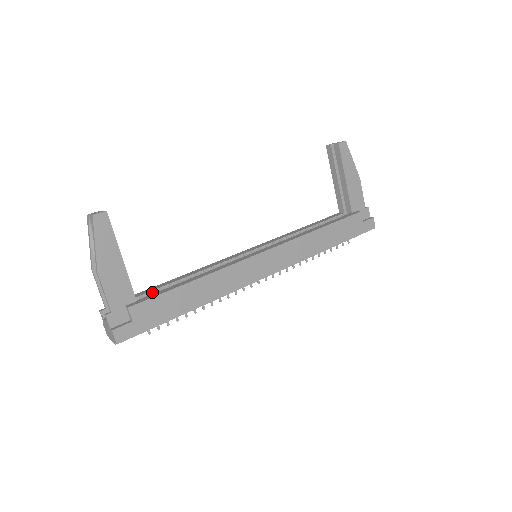
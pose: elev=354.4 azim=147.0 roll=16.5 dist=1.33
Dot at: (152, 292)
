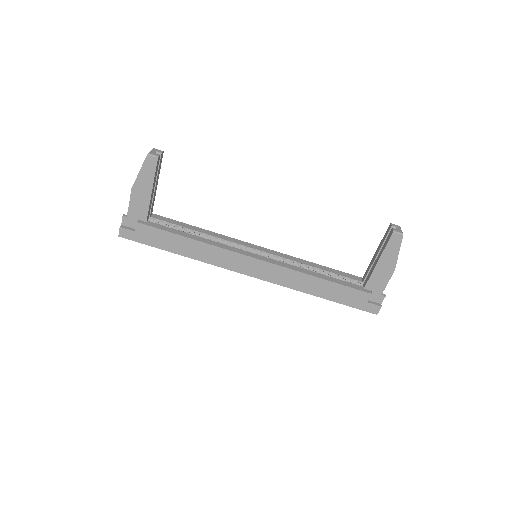
Dot at: (166, 223)
